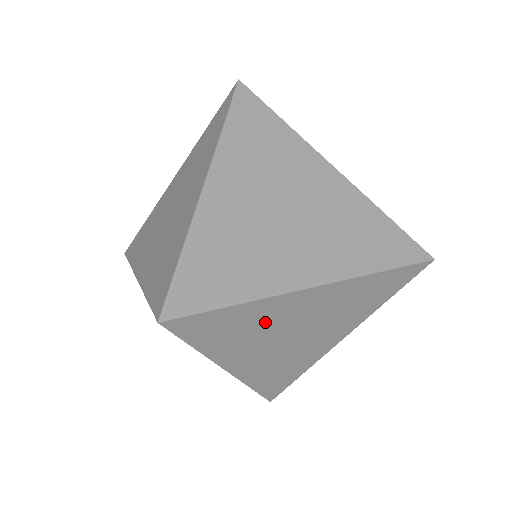
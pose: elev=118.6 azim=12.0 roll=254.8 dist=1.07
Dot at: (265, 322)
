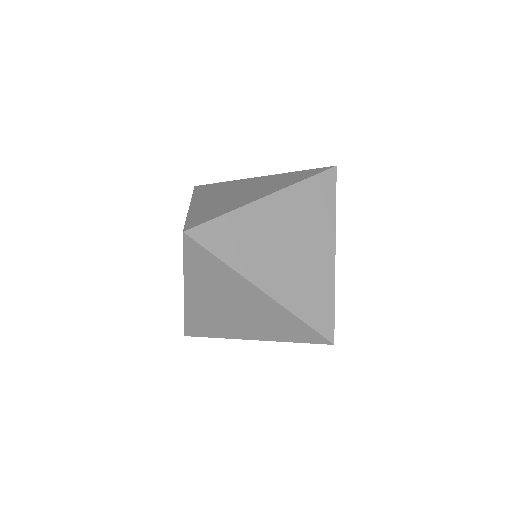
Dot at: (226, 285)
